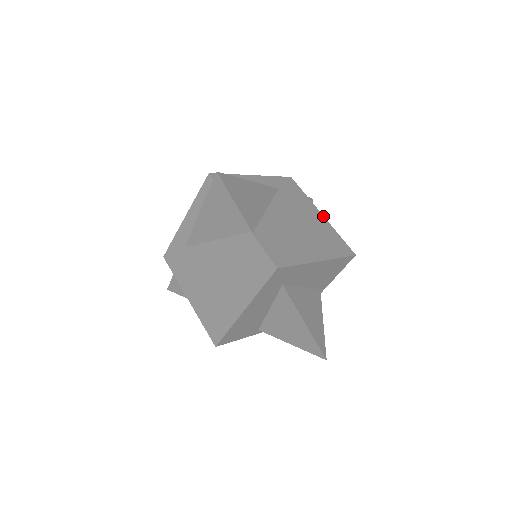
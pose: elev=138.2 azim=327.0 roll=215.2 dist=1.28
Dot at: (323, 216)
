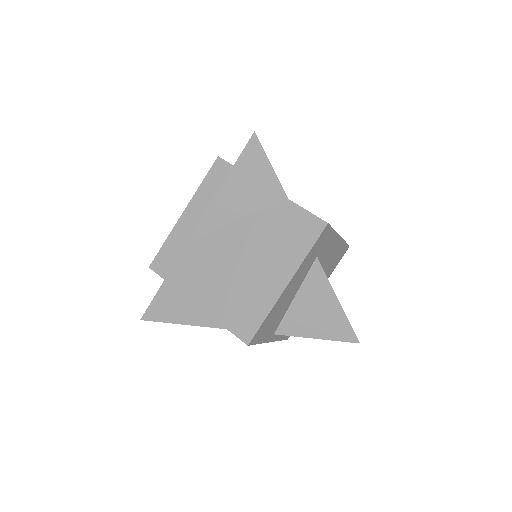
Dot at: occluded
